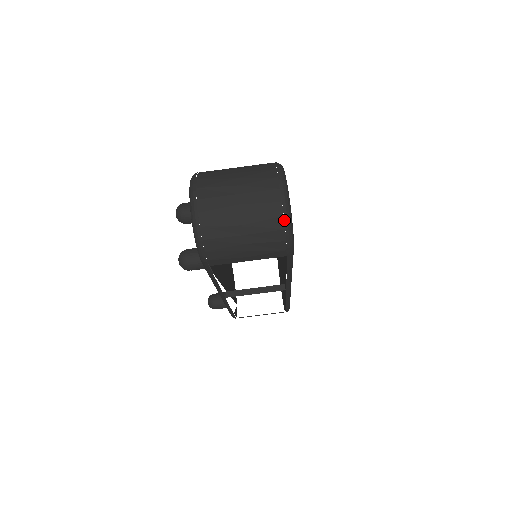
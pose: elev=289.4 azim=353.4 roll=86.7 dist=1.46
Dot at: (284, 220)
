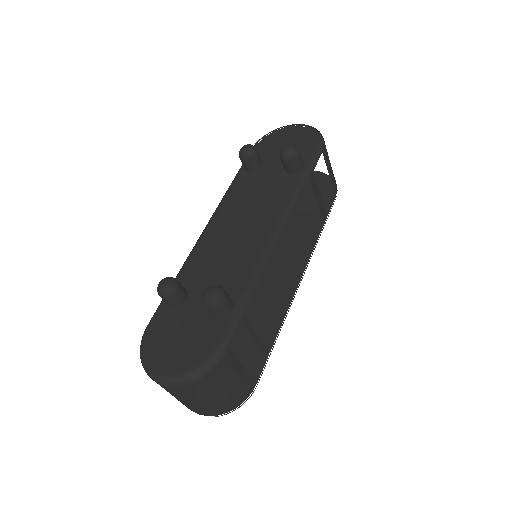
Dot at: occluded
